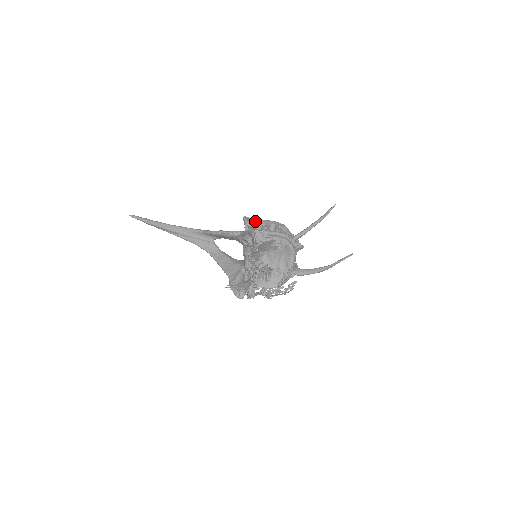
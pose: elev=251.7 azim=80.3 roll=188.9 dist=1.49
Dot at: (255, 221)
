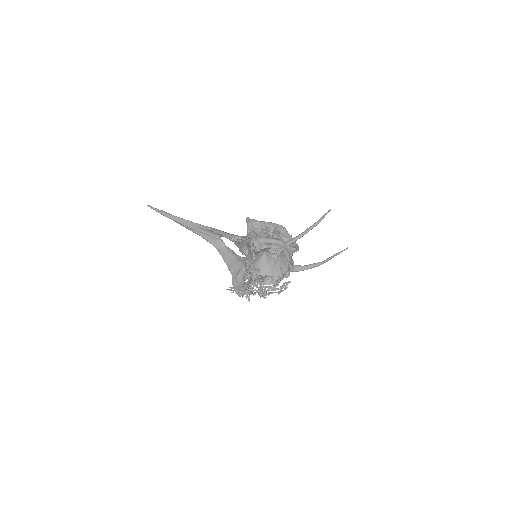
Dot at: (257, 223)
